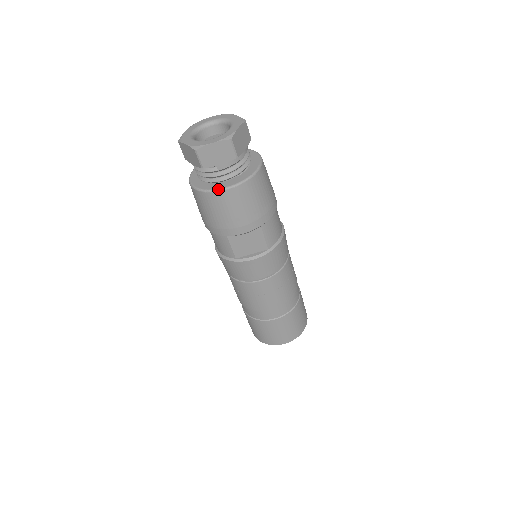
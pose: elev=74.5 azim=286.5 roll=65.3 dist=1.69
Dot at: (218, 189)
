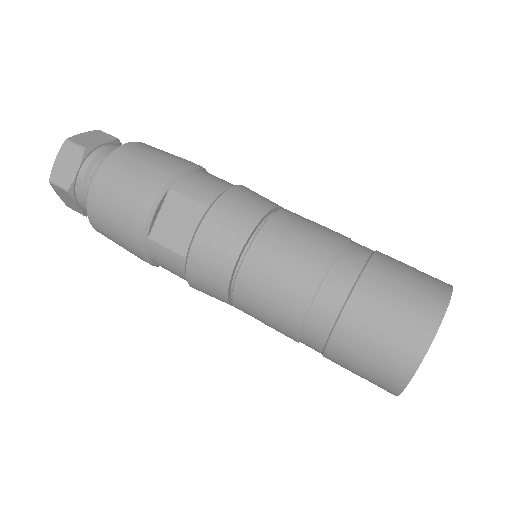
Dot at: (88, 192)
